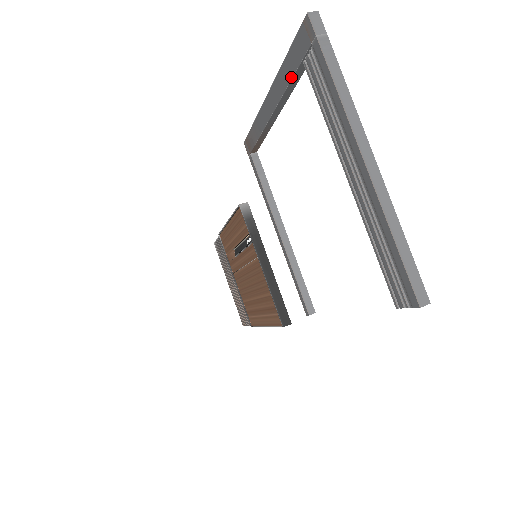
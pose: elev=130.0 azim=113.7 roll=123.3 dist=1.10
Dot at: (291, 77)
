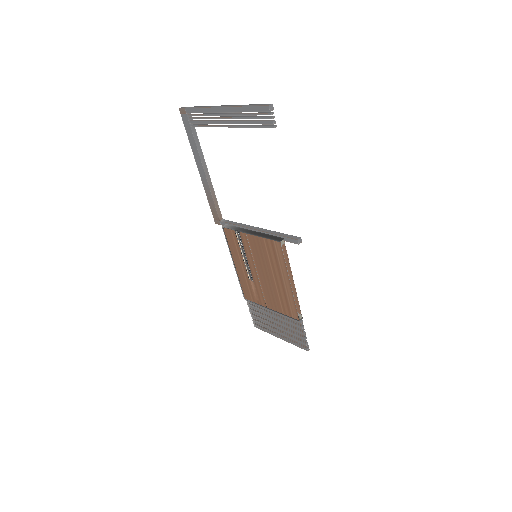
Dot at: (194, 140)
